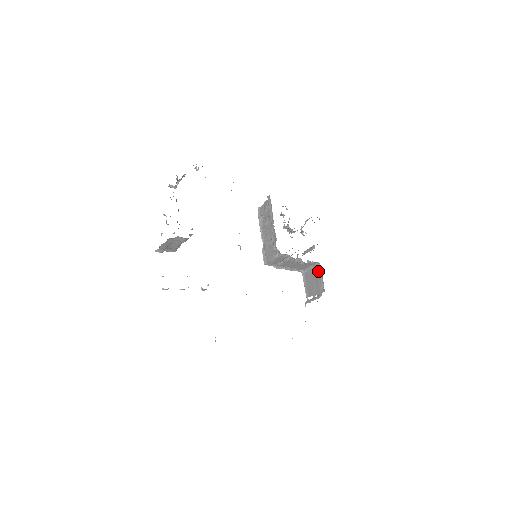
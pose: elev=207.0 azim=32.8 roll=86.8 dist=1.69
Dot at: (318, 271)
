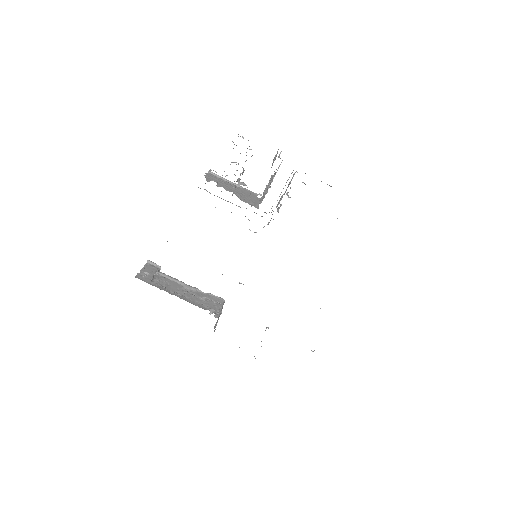
Dot at: (305, 184)
